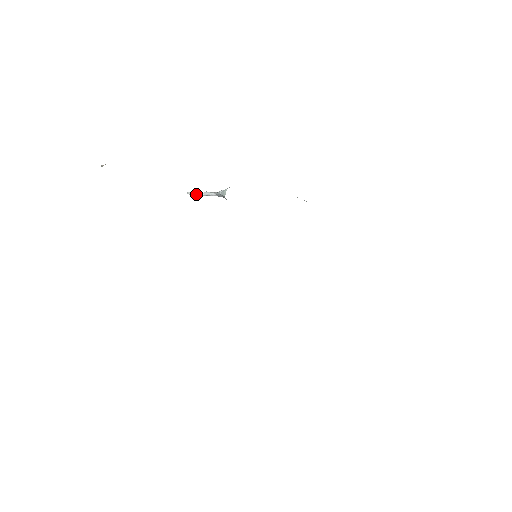
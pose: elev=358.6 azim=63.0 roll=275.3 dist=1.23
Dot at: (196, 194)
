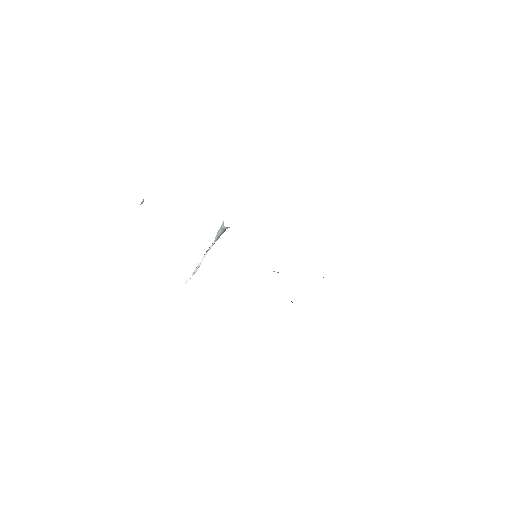
Dot at: (195, 270)
